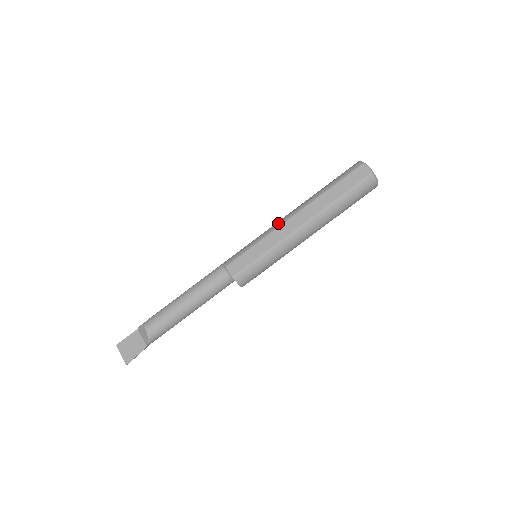
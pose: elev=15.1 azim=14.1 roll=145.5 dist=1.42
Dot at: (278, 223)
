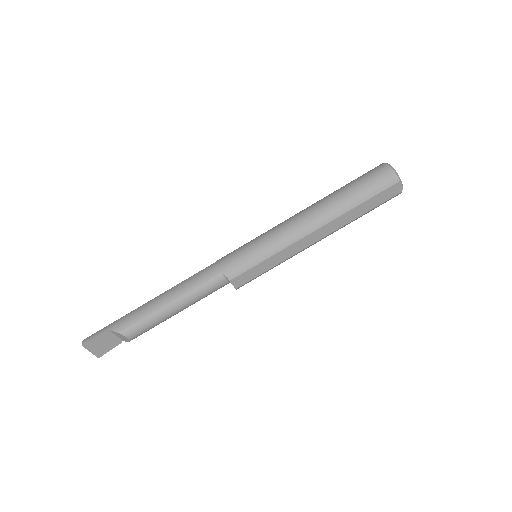
Dot at: (294, 236)
